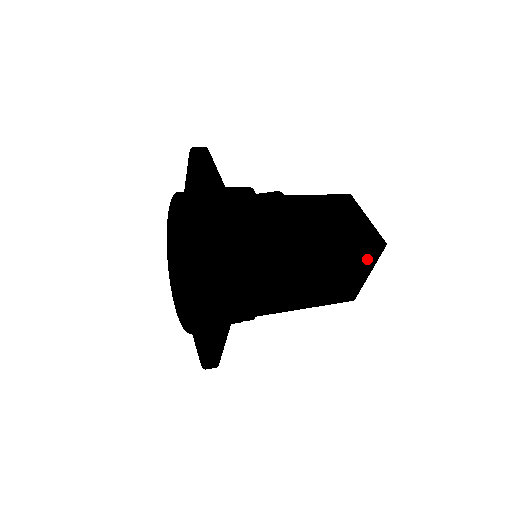
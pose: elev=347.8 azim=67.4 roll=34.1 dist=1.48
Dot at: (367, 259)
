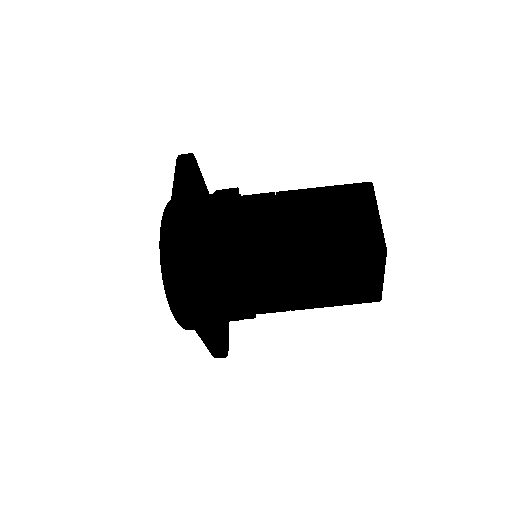
Dot at: (367, 266)
